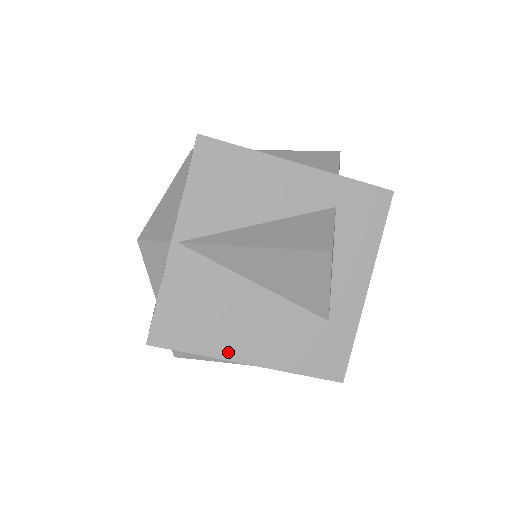
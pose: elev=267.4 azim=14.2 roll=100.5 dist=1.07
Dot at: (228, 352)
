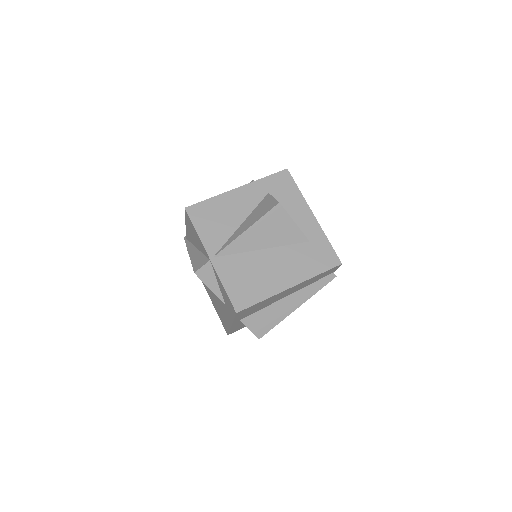
Dot at: (276, 289)
